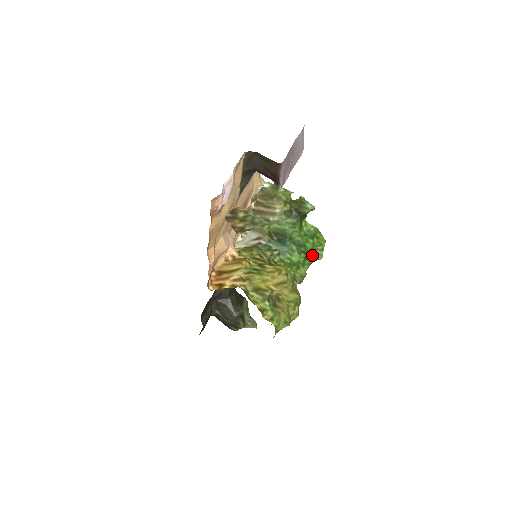
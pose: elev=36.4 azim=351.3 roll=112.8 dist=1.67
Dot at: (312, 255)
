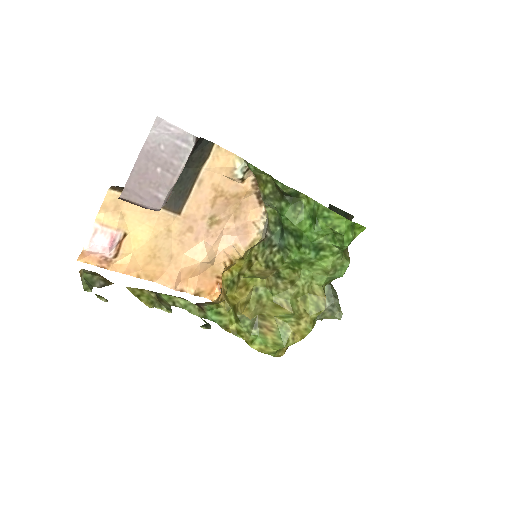
Dot at: (331, 242)
